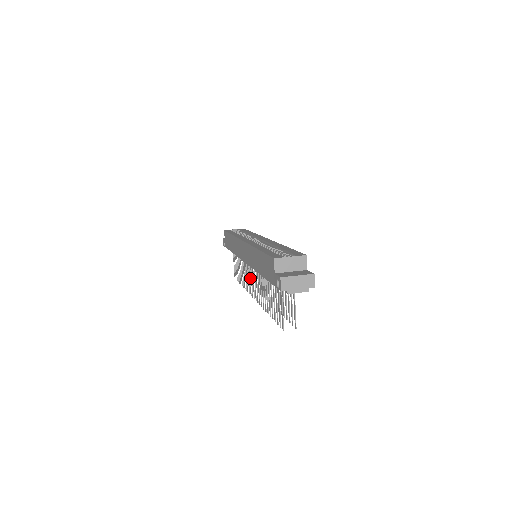
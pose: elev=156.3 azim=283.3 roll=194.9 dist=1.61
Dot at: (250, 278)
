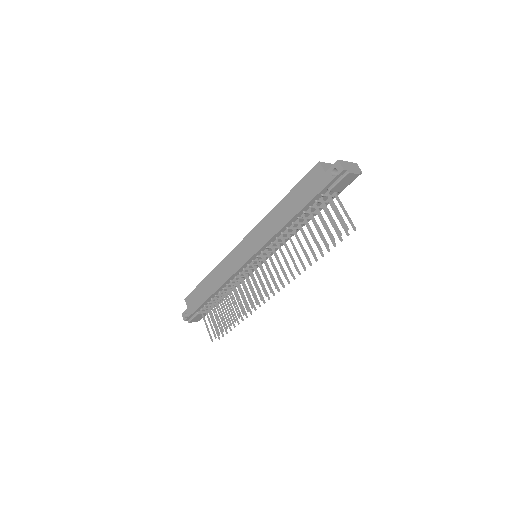
Dot at: (255, 283)
